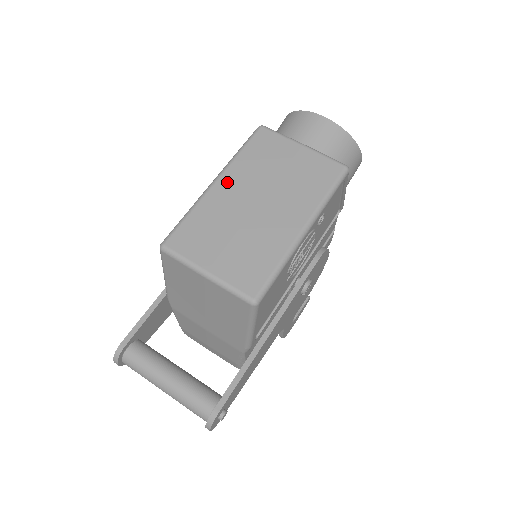
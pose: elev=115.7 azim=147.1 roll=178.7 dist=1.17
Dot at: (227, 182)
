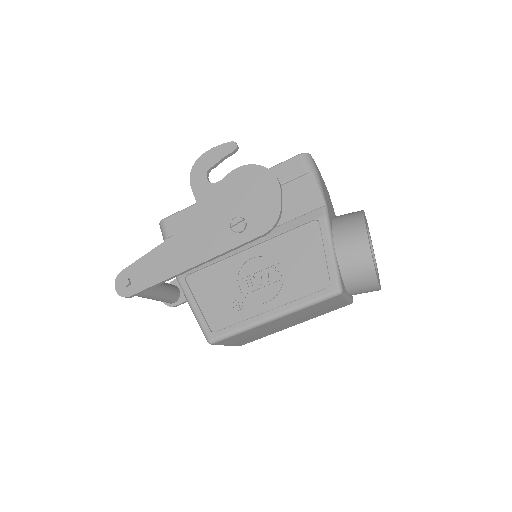
Dot at: (280, 320)
